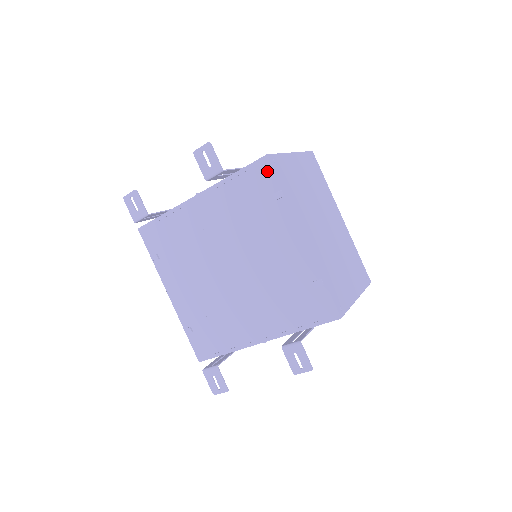
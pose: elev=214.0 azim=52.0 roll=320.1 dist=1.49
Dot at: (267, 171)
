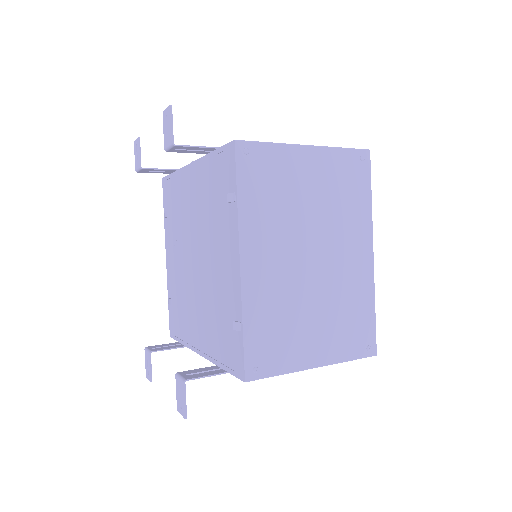
Dot at: (231, 162)
